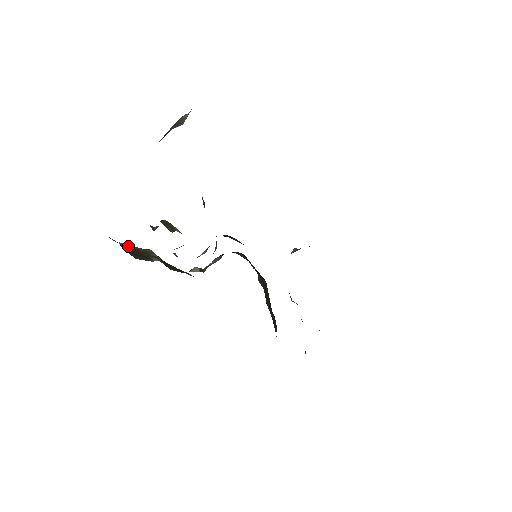
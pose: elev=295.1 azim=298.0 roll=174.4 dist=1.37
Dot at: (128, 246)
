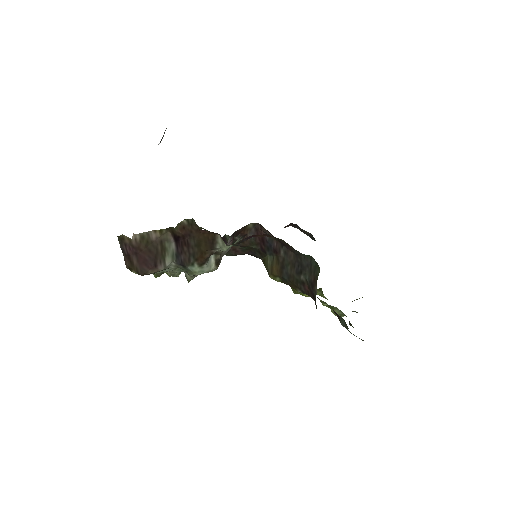
Dot at: (141, 240)
